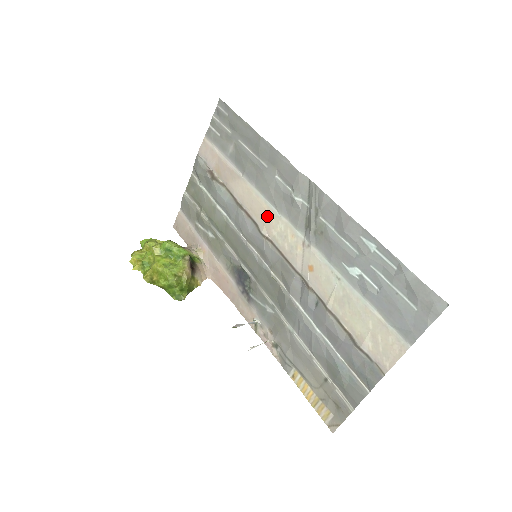
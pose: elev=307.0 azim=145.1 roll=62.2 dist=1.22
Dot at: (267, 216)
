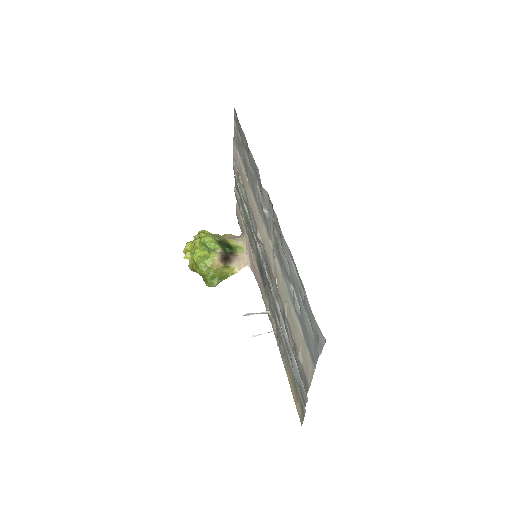
Dot at: (258, 221)
